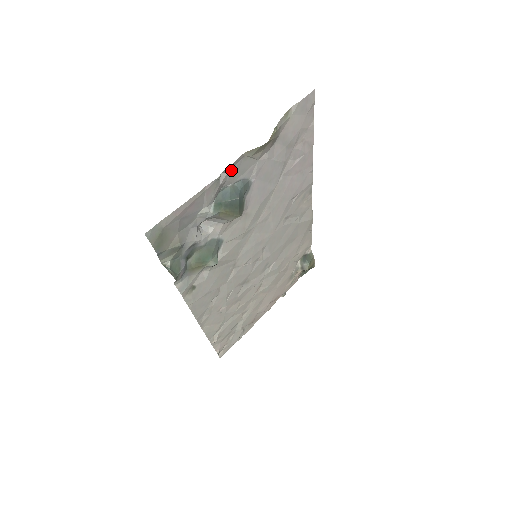
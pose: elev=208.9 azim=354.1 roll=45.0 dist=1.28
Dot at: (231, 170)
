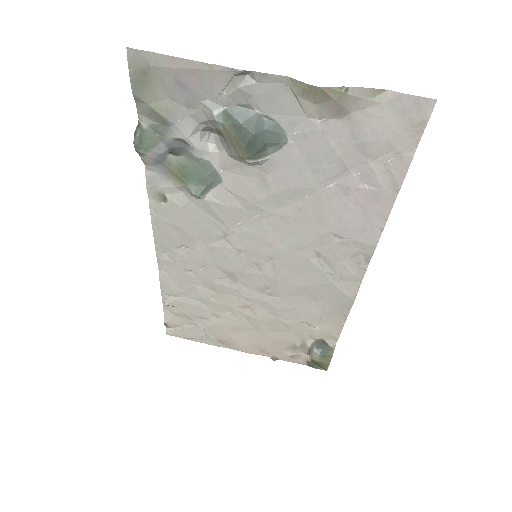
Dot at: (263, 85)
